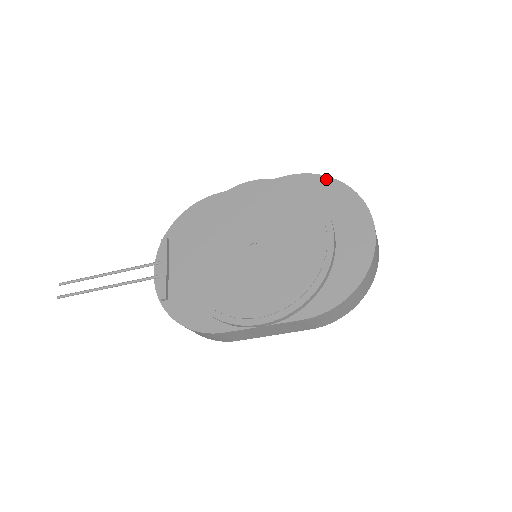
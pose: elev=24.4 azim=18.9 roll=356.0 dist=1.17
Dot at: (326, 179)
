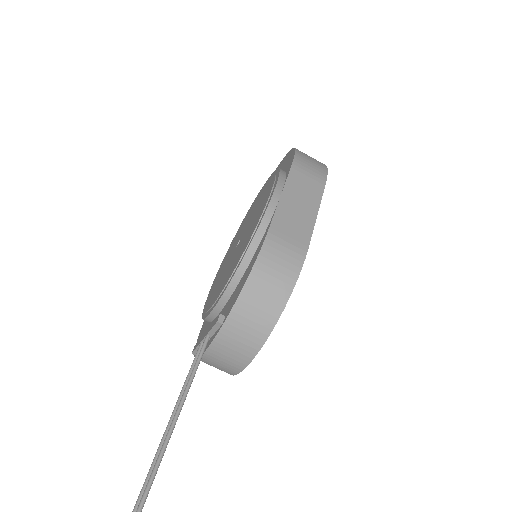
Dot at: occluded
